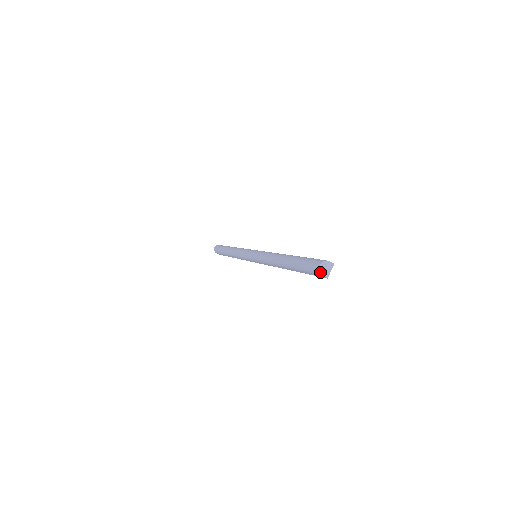
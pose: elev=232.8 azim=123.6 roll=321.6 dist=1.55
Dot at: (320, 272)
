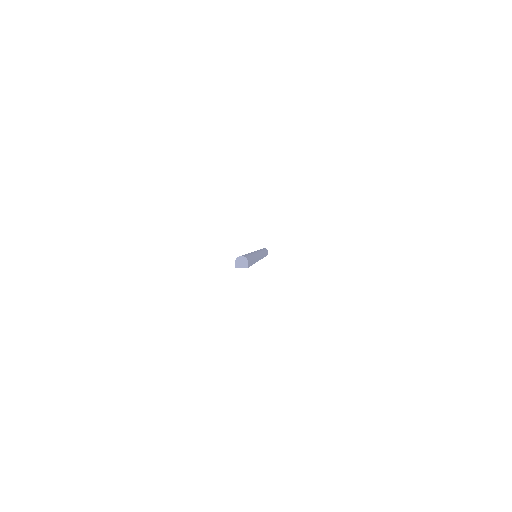
Dot at: (236, 259)
